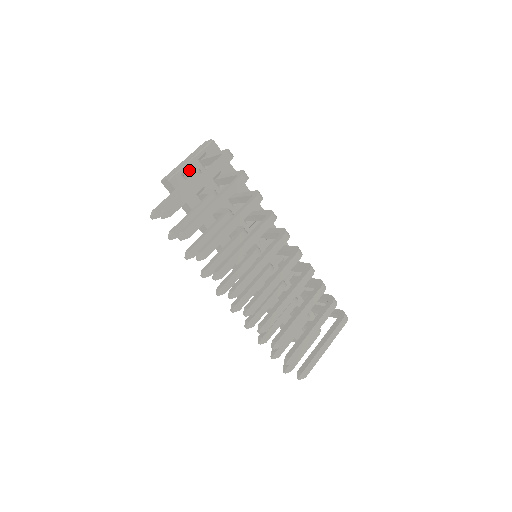
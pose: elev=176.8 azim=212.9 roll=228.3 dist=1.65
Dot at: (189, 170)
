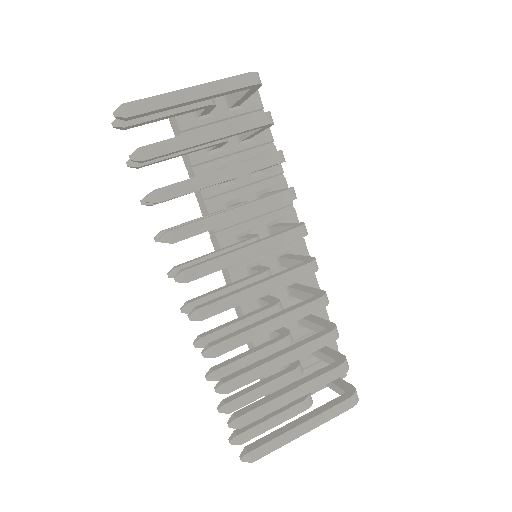
Dot at: occluded
